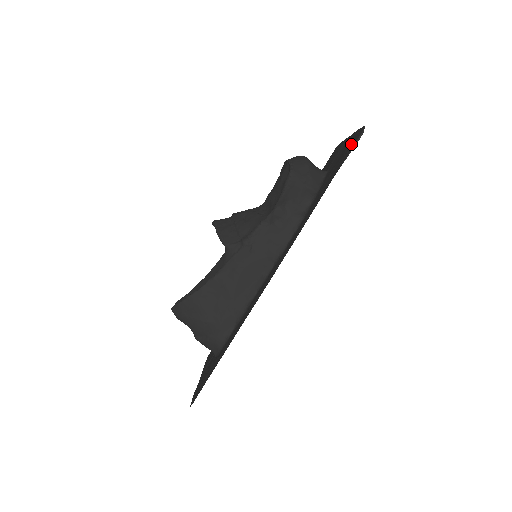
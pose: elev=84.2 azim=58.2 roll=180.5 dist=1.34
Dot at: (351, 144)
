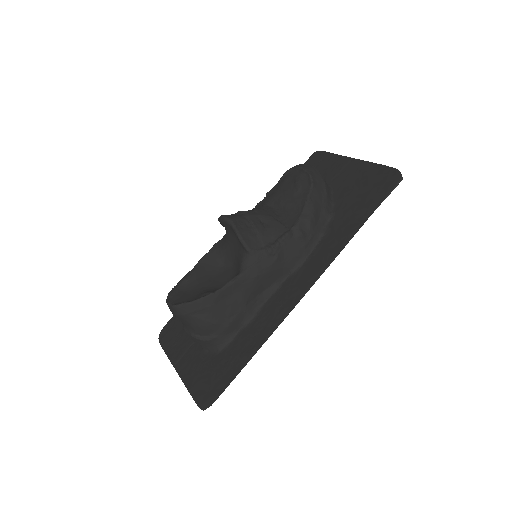
Dot at: (381, 181)
